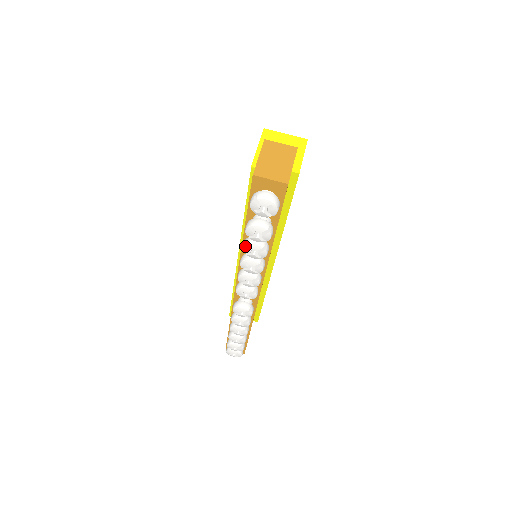
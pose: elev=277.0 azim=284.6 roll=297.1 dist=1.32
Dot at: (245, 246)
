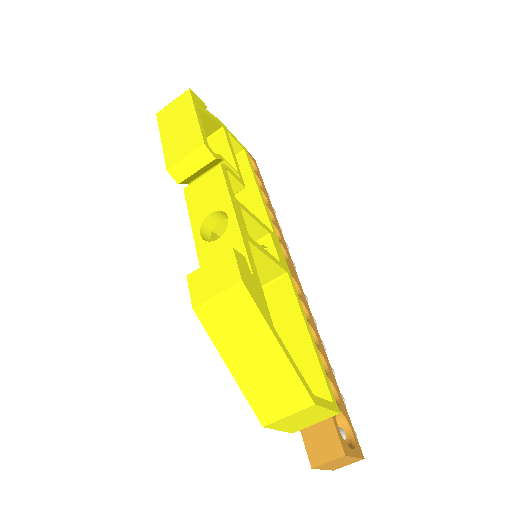
Dot at: occluded
